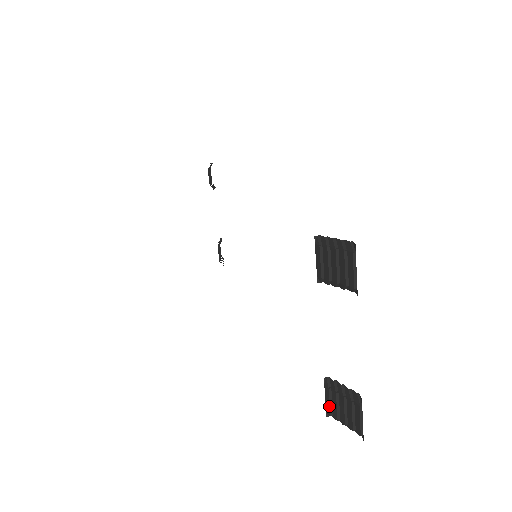
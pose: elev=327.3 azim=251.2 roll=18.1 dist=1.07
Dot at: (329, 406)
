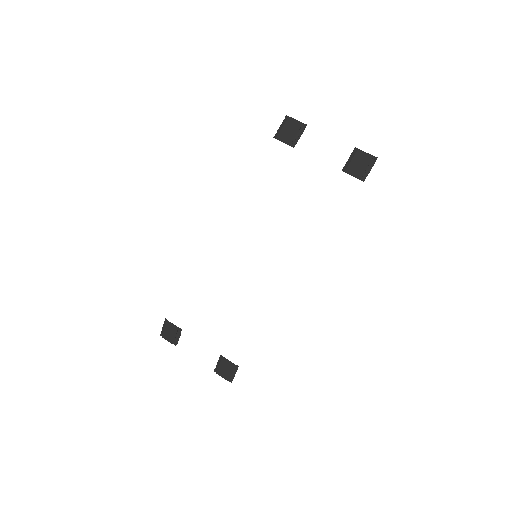
Dot at: (357, 173)
